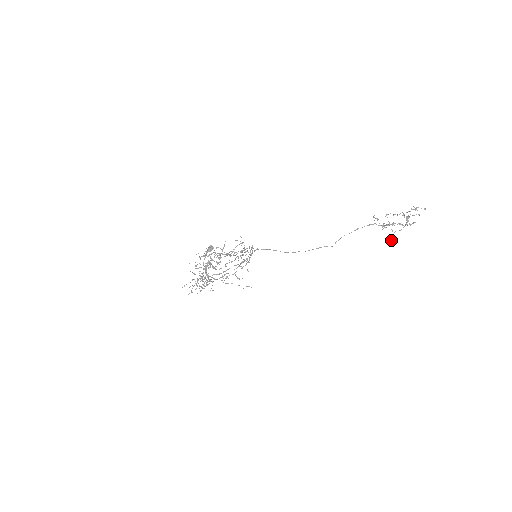
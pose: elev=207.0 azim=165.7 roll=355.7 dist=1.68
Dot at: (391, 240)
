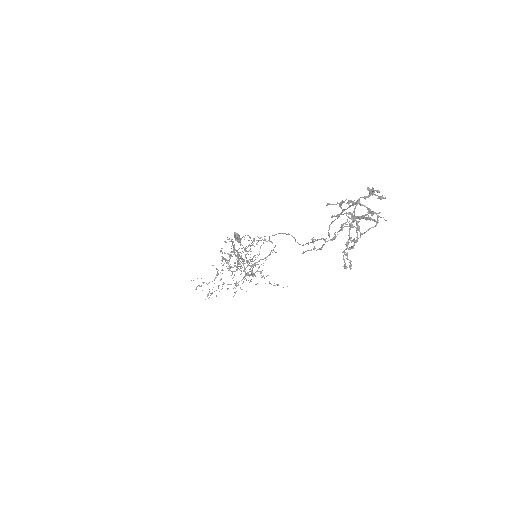
Dot at: (343, 266)
